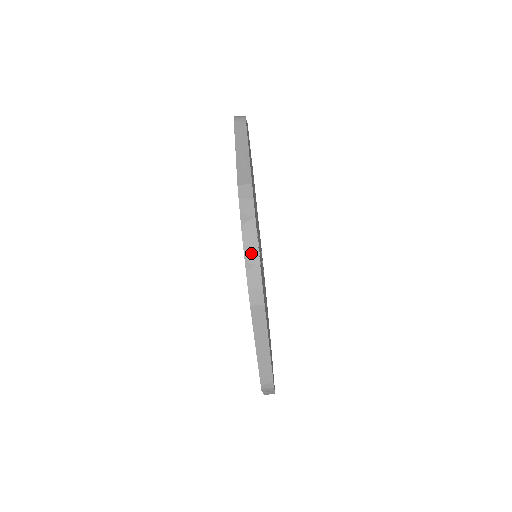
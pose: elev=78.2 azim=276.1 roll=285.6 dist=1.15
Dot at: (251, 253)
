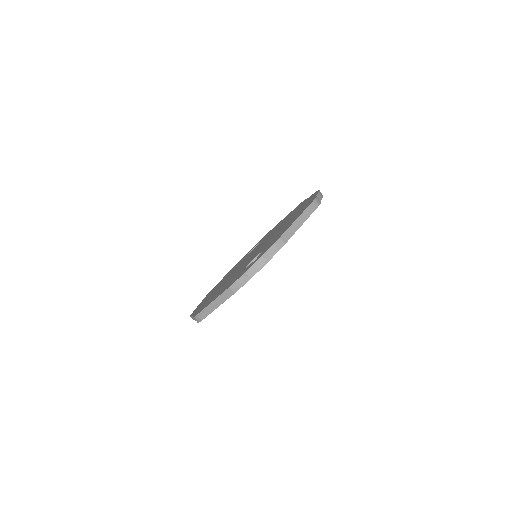
Dot at: (253, 271)
